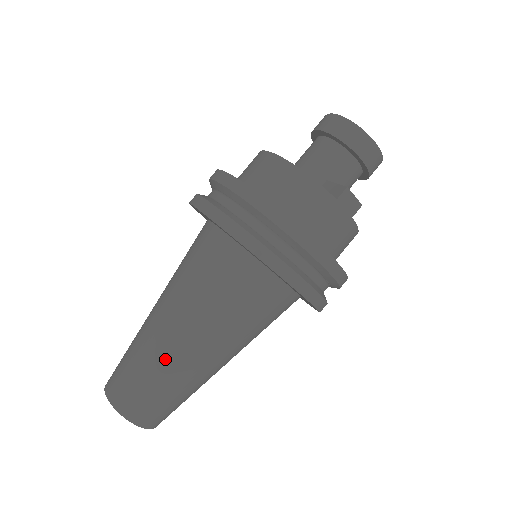
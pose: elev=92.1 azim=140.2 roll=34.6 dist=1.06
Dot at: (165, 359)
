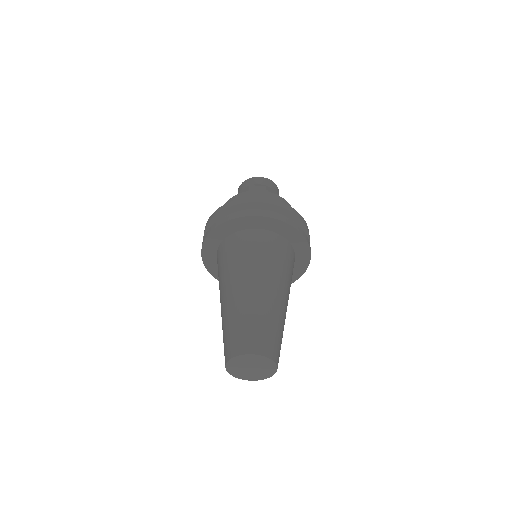
Dot at: (233, 308)
